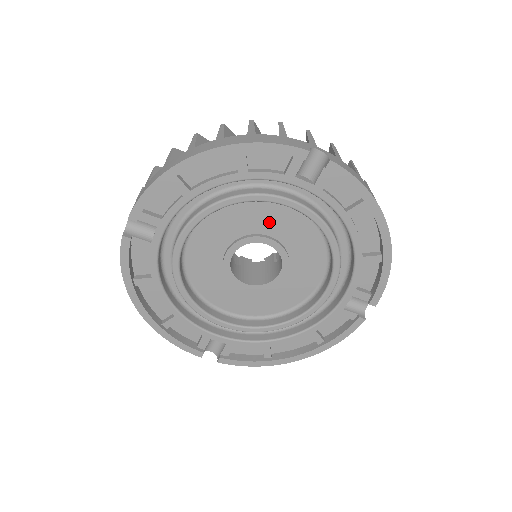
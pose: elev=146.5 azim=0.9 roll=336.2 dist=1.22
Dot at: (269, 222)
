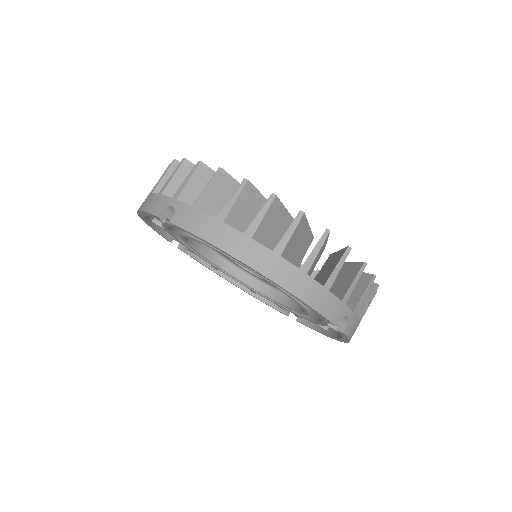
Dot at: occluded
